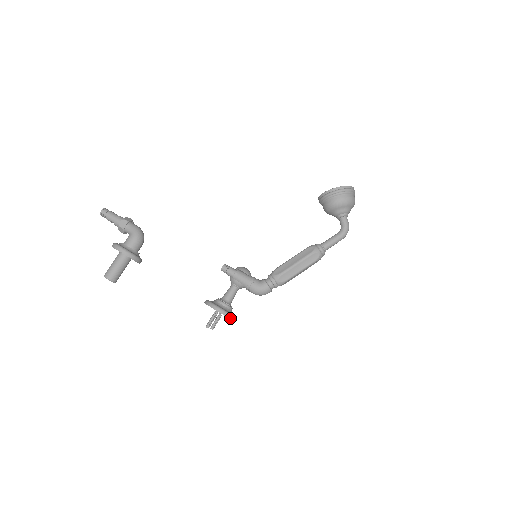
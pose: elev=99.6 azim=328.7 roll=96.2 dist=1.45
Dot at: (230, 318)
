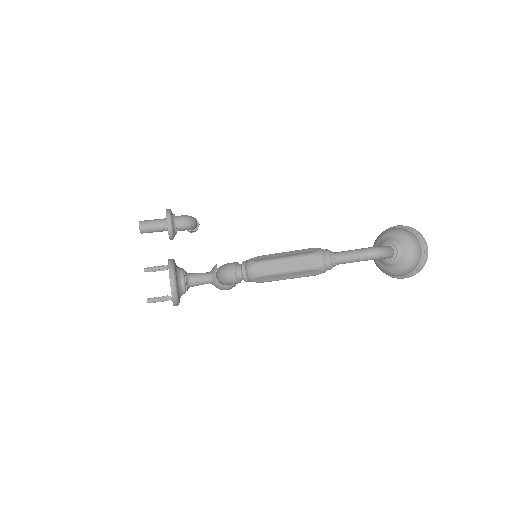
Dot at: (170, 267)
